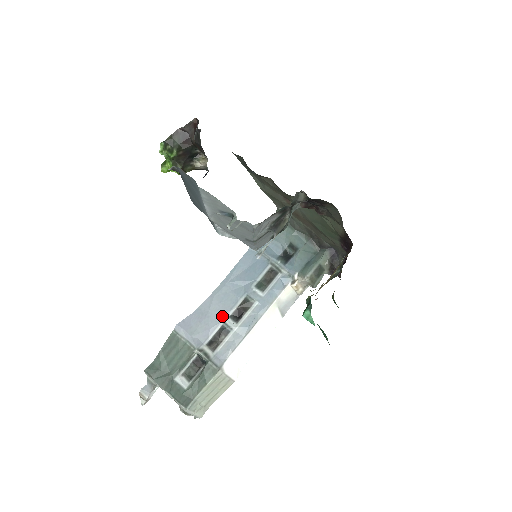
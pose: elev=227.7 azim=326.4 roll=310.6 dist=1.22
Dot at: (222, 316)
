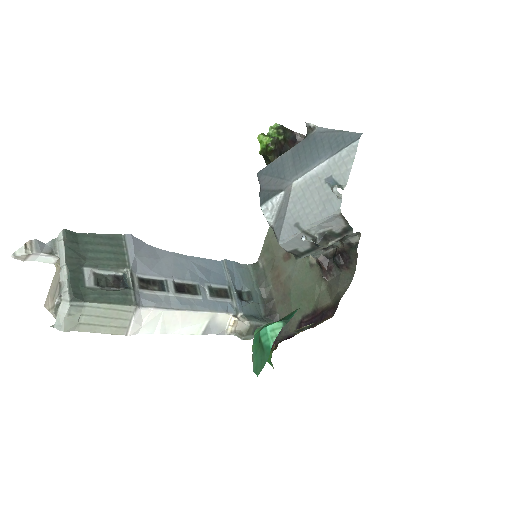
Dot at: (168, 274)
